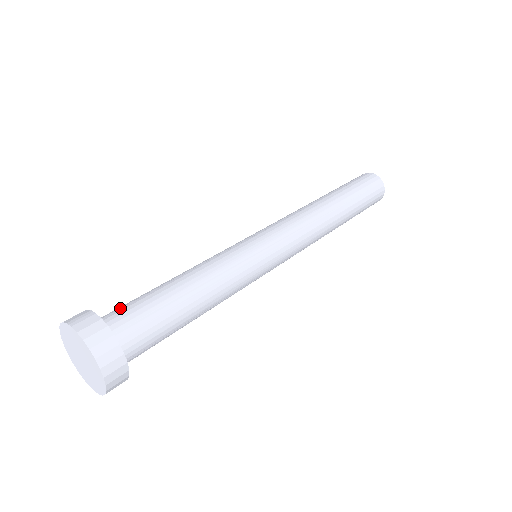
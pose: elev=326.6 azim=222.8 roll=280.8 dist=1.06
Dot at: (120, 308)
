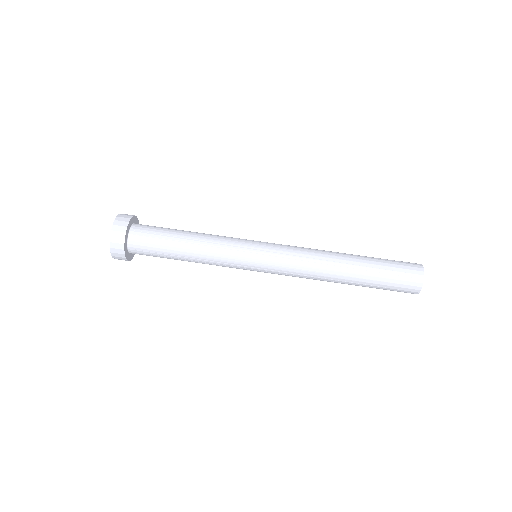
Dot at: occluded
